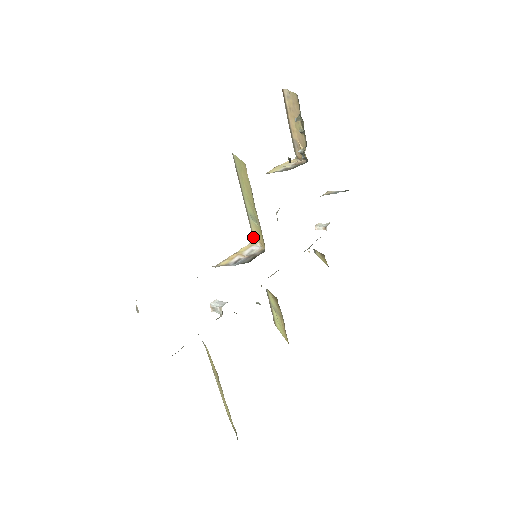
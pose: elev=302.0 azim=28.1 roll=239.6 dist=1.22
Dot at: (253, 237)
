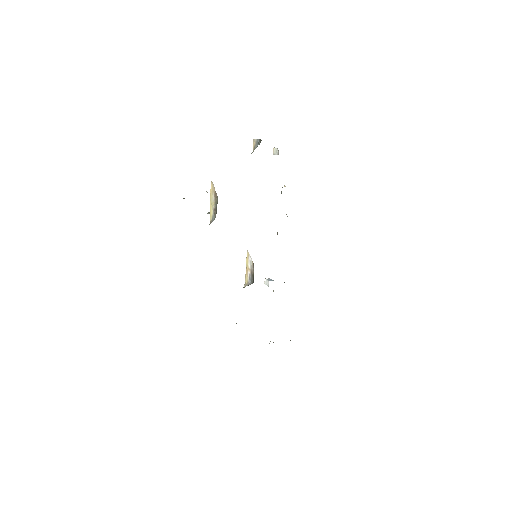
Dot at: occluded
